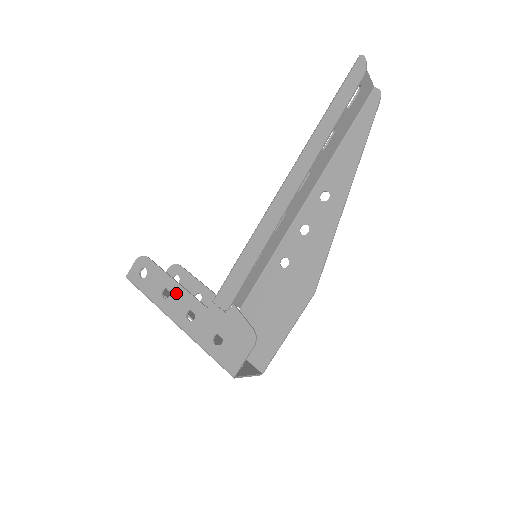
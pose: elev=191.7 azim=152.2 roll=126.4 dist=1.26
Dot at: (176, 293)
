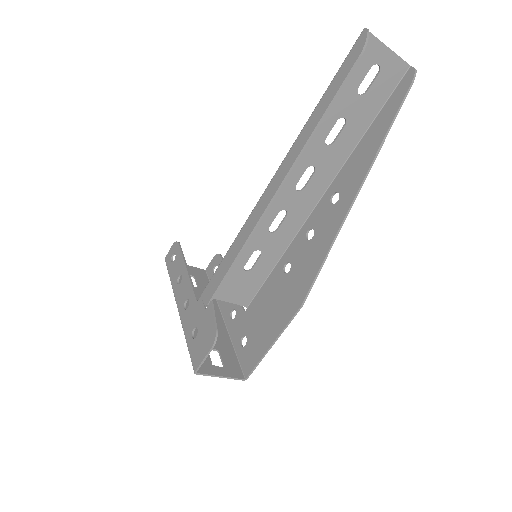
Dot at: (184, 281)
